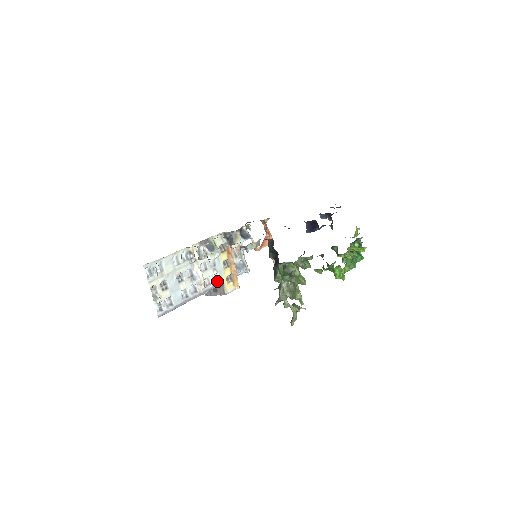
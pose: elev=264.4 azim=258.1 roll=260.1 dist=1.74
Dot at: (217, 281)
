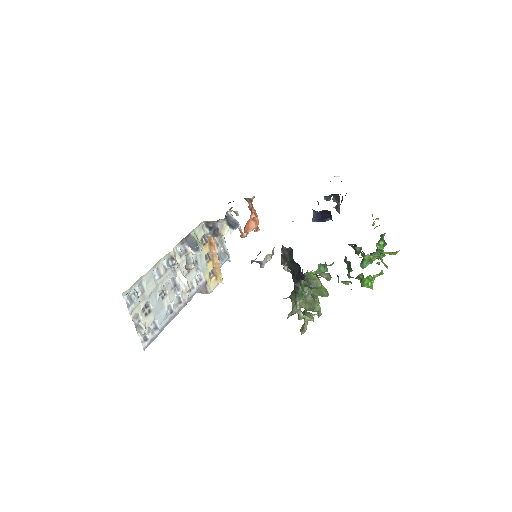
Dot at: (200, 281)
